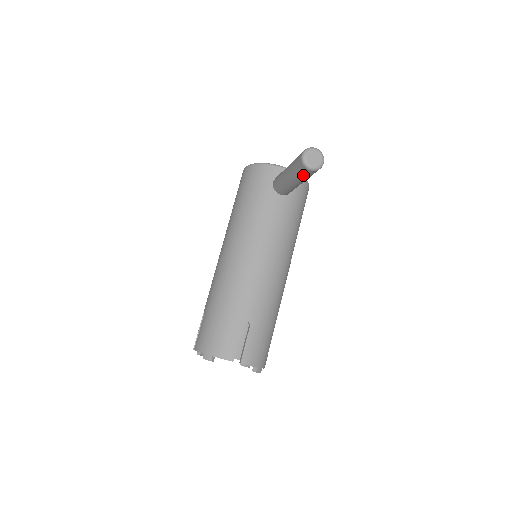
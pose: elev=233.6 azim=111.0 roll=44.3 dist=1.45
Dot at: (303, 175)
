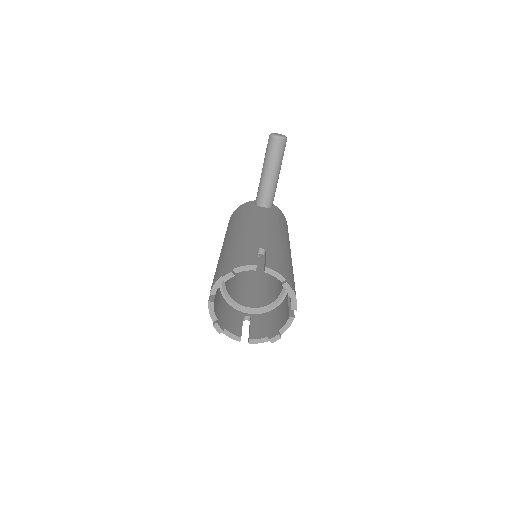
Dot at: (275, 151)
